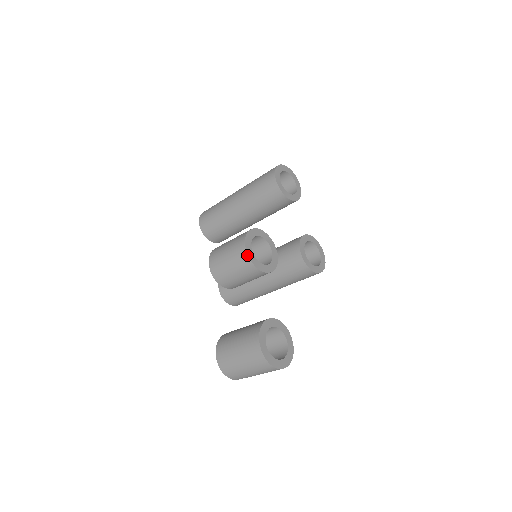
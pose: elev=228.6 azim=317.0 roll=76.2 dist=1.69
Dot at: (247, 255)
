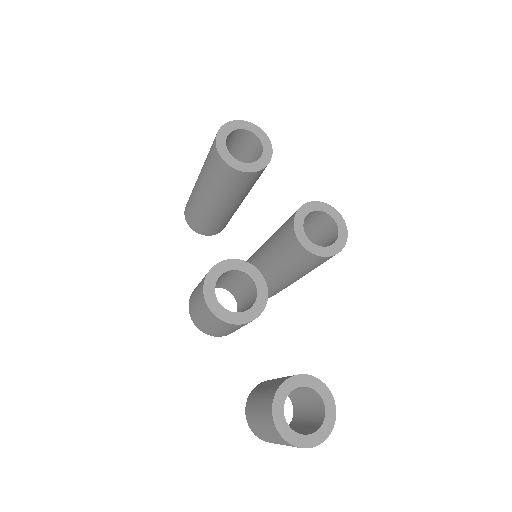
Dot at: (215, 317)
